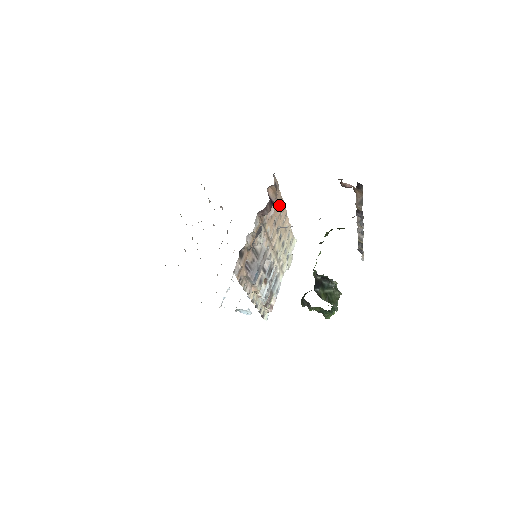
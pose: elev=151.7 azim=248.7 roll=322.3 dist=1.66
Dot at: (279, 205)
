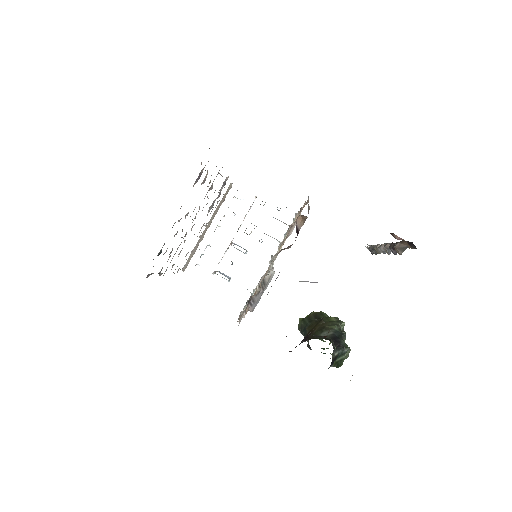
Dot at: occluded
